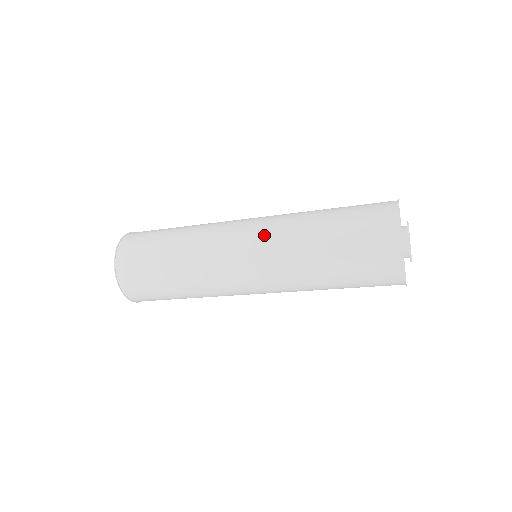
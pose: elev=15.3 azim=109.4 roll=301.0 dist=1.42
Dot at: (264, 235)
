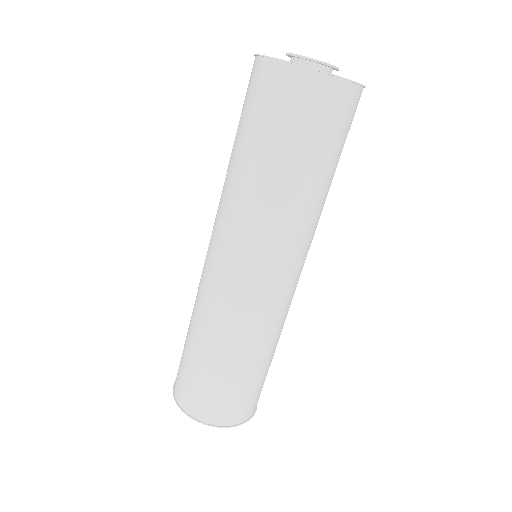
Dot at: (215, 221)
